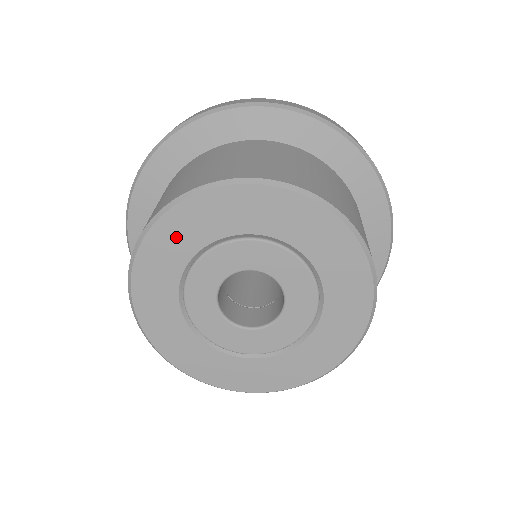
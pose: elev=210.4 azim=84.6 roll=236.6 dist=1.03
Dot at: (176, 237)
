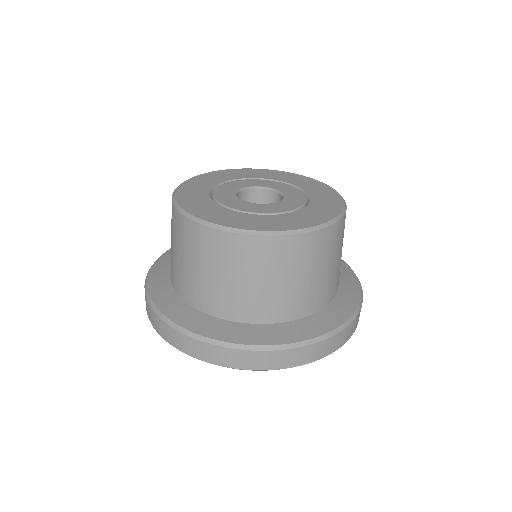
Dot at: (219, 176)
